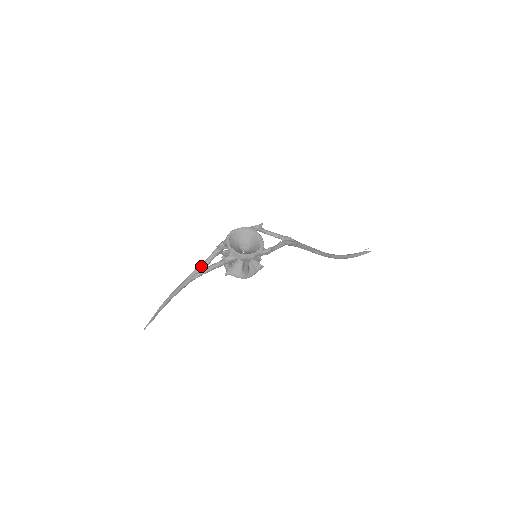
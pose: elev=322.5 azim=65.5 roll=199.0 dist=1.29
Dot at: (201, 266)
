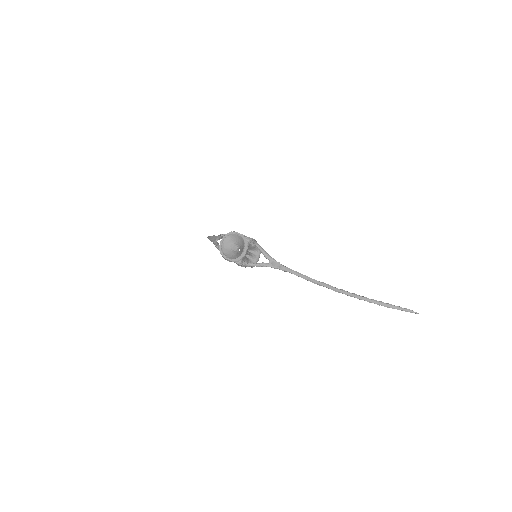
Dot at: (215, 237)
